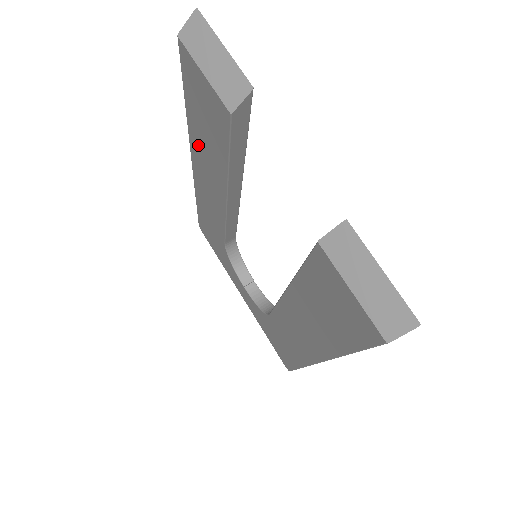
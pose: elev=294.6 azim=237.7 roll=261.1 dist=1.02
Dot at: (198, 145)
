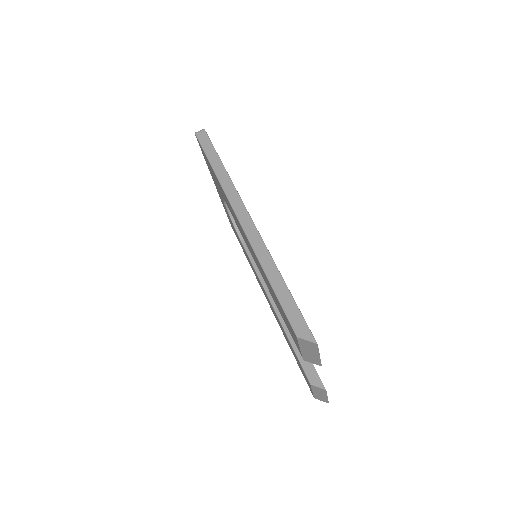
Dot at: (259, 265)
